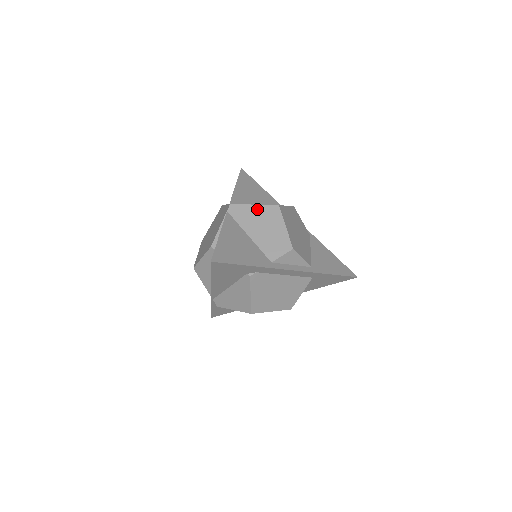
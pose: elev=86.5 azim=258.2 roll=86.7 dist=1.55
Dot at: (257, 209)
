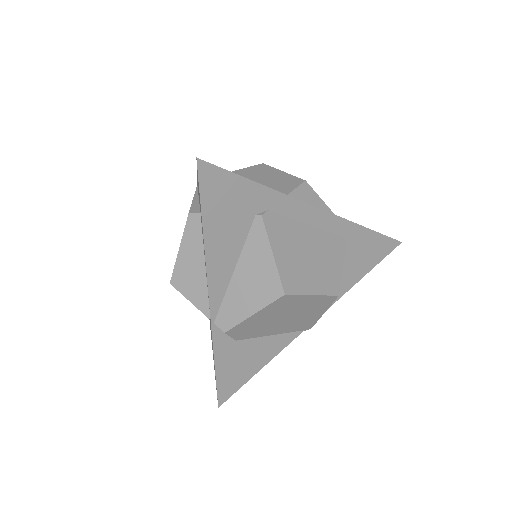
Dot at: (237, 173)
